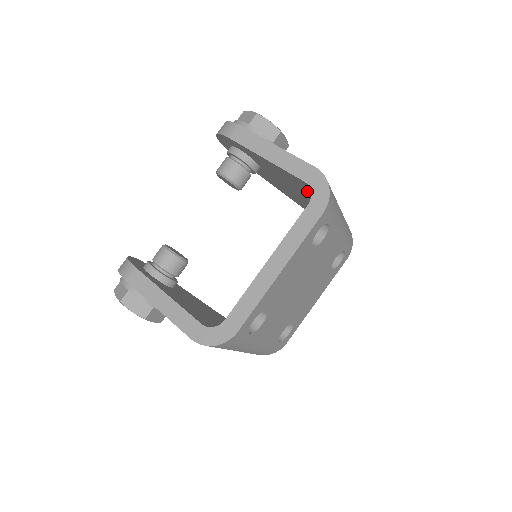
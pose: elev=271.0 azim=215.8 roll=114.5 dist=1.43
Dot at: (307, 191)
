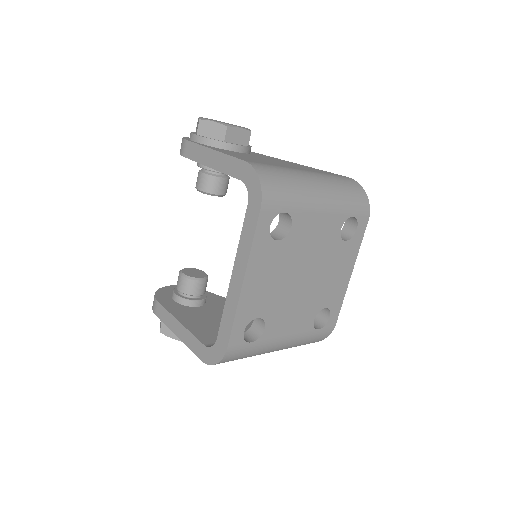
Dot at: occluded
